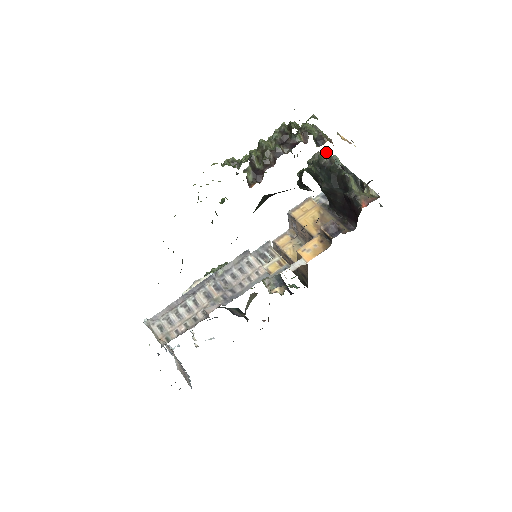
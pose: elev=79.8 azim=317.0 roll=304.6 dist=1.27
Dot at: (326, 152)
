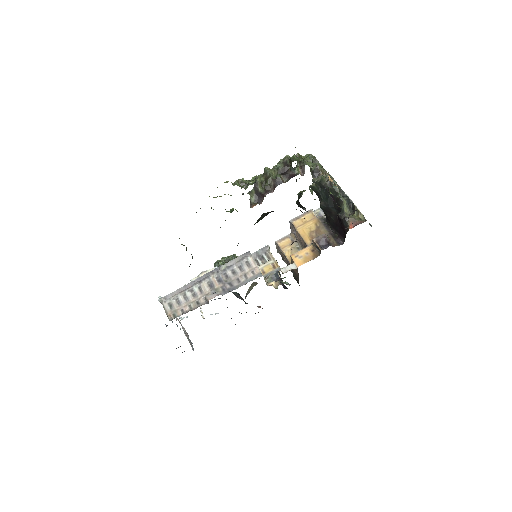
Dot at: occluded
